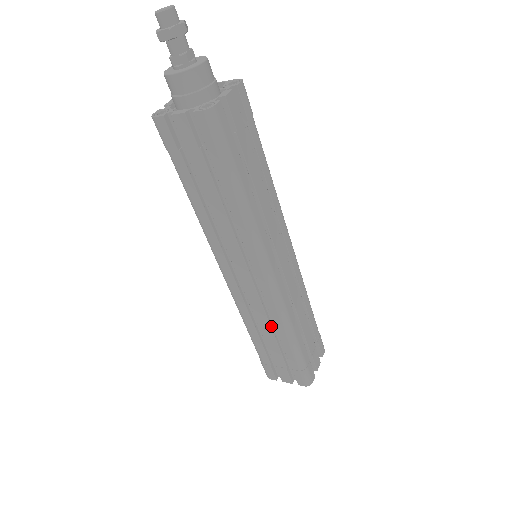
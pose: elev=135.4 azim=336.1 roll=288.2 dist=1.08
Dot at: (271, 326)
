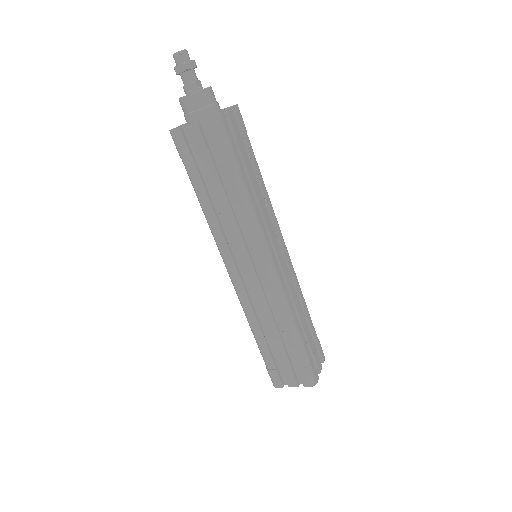
Dot at: (274, 320)
